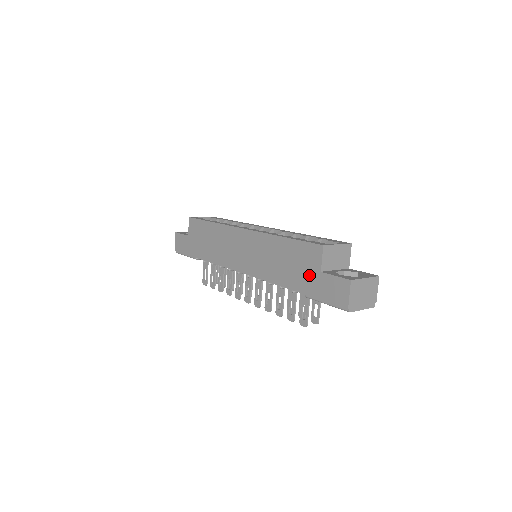
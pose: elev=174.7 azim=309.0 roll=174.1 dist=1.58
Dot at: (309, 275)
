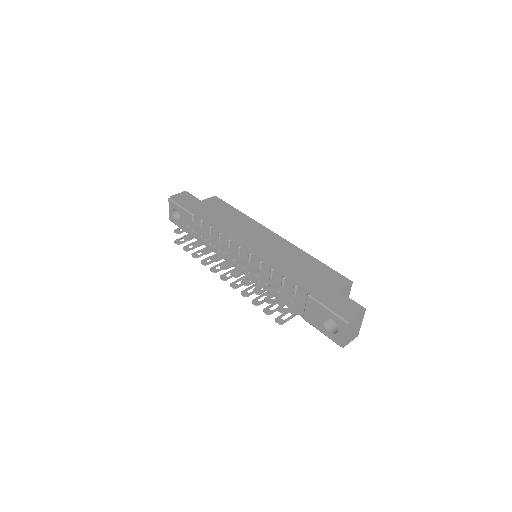
Dot at: (325, 286)
